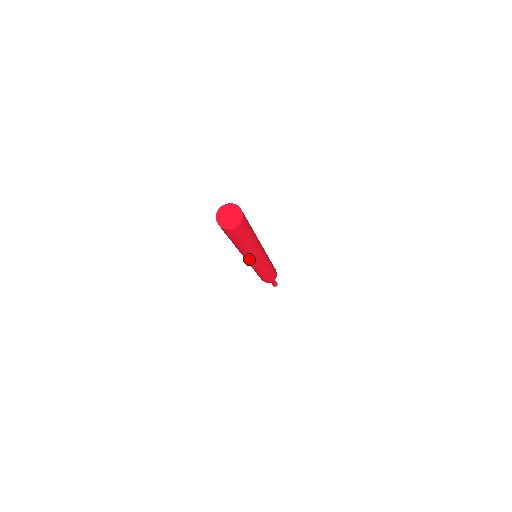
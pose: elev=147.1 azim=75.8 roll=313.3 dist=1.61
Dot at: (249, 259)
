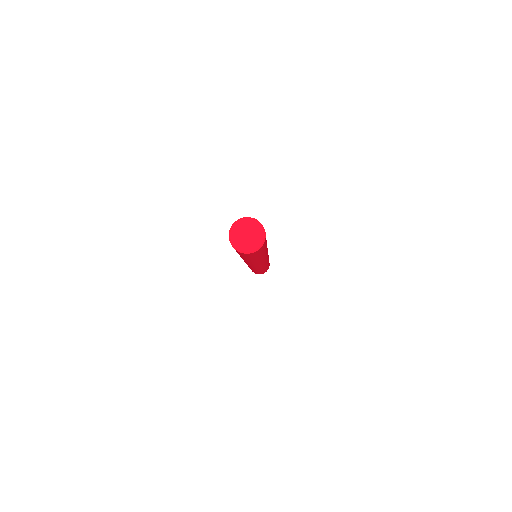
Dot at: (258, 265)
